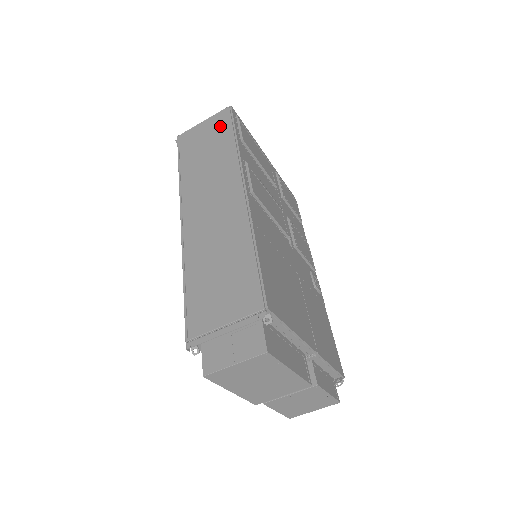
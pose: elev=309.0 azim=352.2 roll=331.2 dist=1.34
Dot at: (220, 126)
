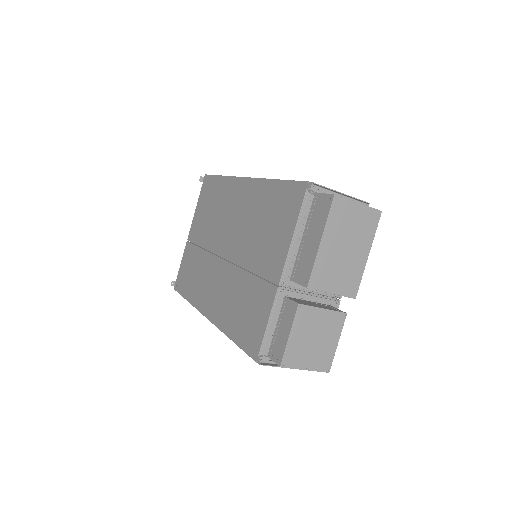
Dot at: occluded
